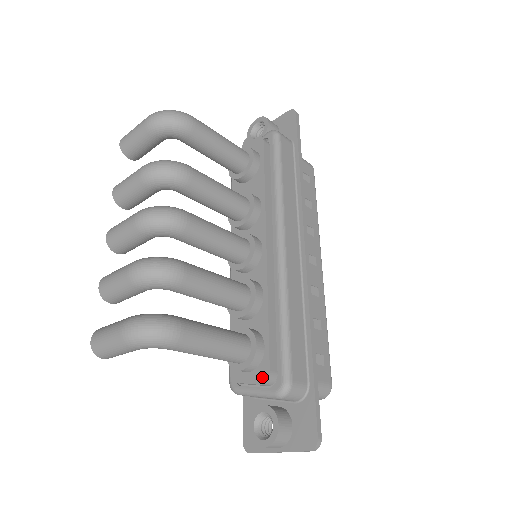
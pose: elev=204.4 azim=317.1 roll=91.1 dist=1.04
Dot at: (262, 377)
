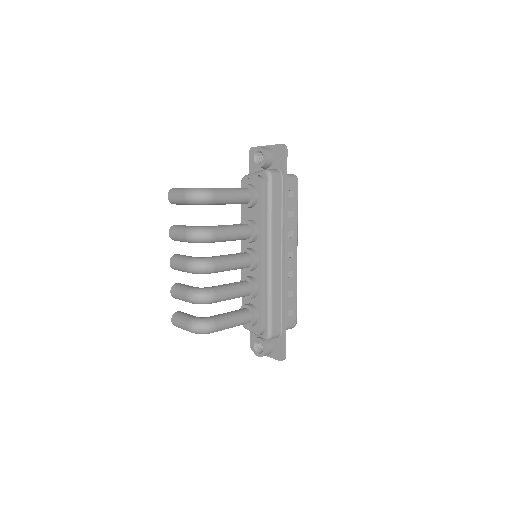
Dot at: (257, 331)
